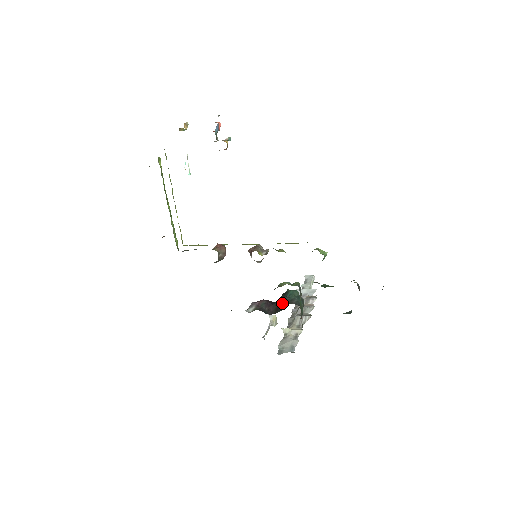
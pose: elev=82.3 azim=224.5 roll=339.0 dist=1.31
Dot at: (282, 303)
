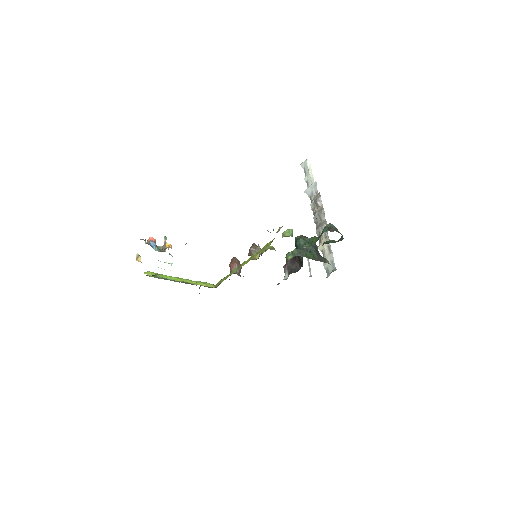
Dot at: (299, 257)
